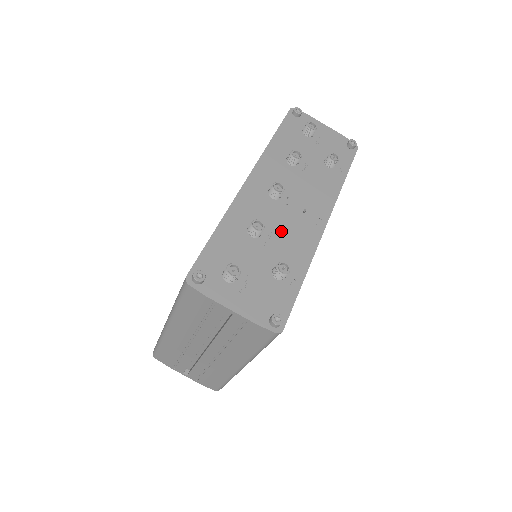
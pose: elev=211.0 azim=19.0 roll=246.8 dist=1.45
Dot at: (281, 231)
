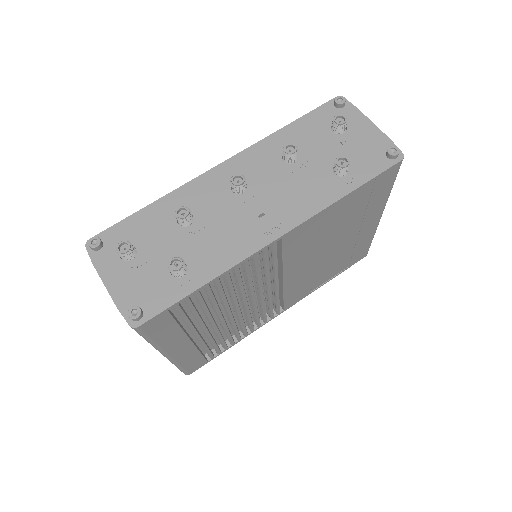
Dot at: (215, 228)
